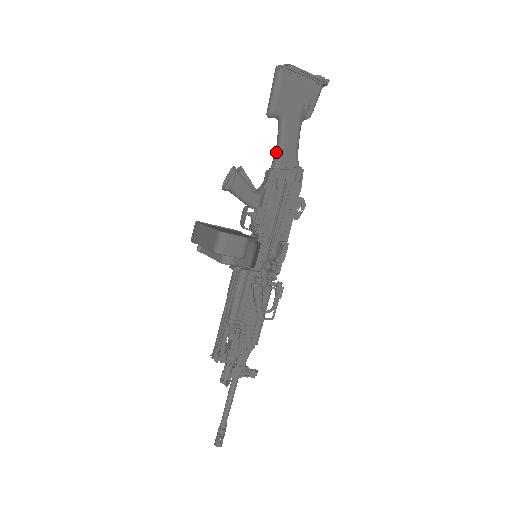
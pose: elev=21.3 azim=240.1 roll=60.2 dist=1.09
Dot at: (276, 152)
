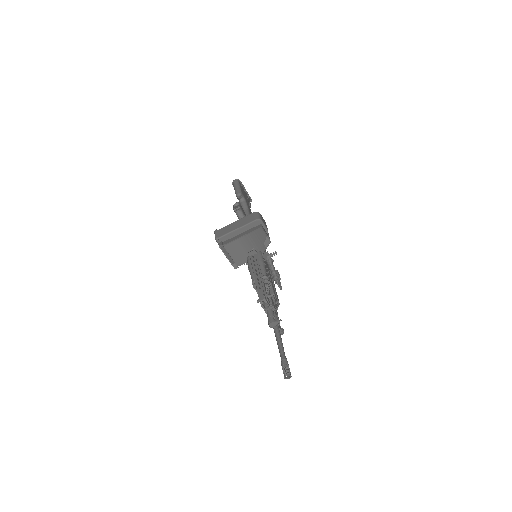
Dot at: (246, 212)
